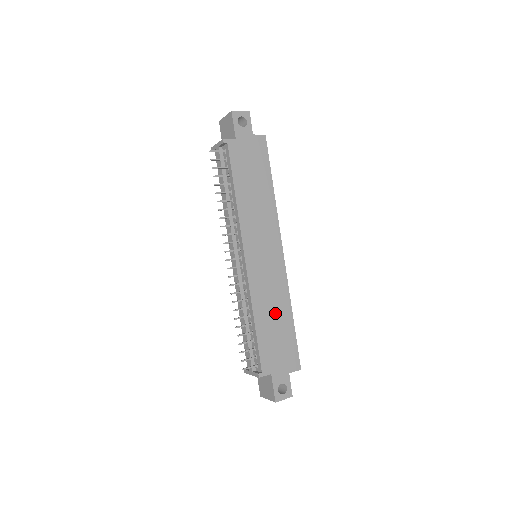
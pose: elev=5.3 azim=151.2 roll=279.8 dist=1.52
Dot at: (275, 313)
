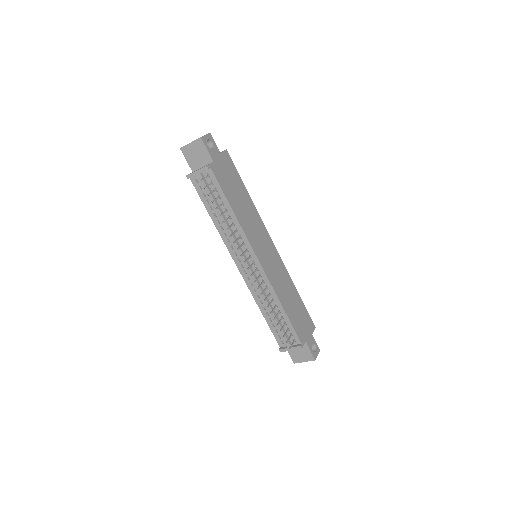
Dot at: (289, 295)
